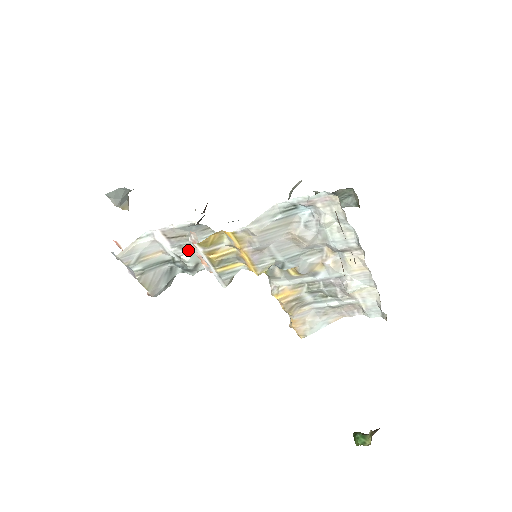
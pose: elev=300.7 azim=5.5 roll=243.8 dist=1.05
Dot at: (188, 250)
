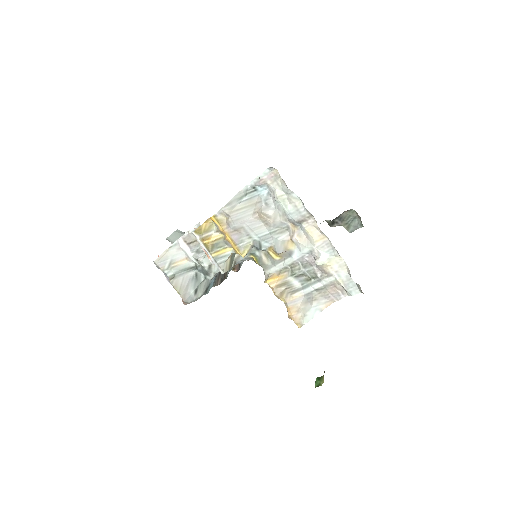
Dot at: (203, 253)
